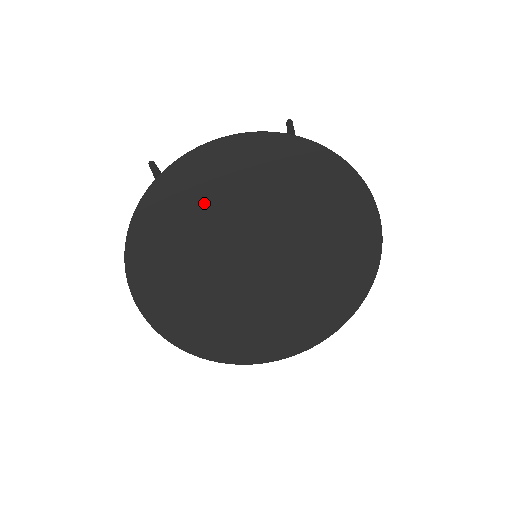
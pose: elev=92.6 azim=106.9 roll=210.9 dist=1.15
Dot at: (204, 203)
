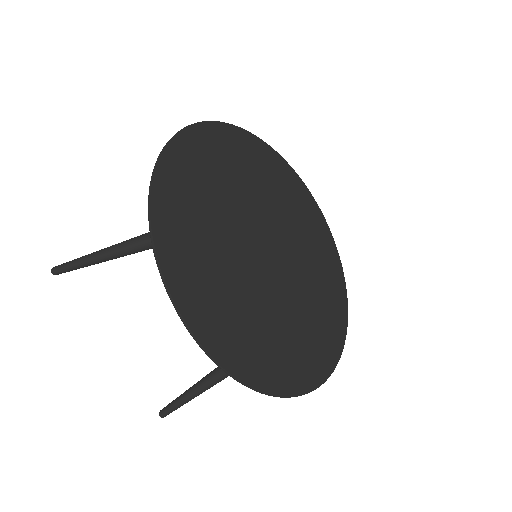
Dot at: (204, 189)
